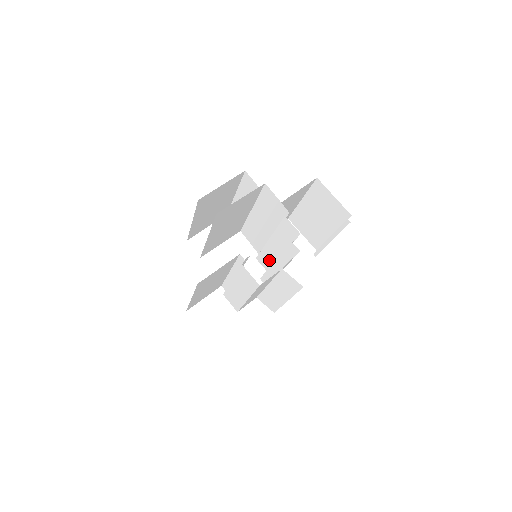
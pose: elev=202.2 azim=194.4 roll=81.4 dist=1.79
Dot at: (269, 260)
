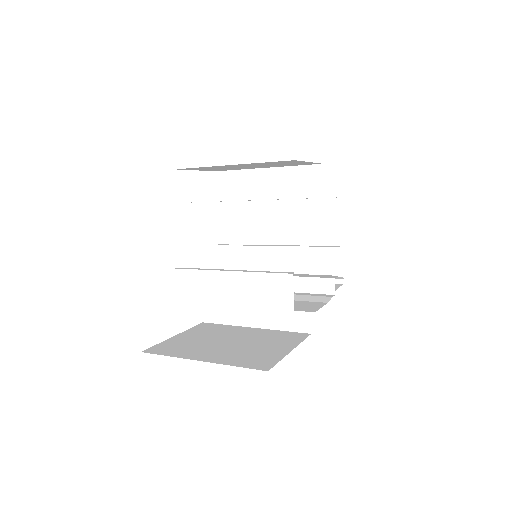
Dot at: occluded
